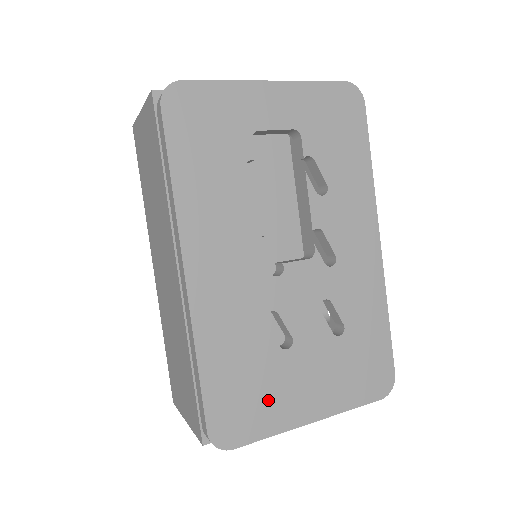
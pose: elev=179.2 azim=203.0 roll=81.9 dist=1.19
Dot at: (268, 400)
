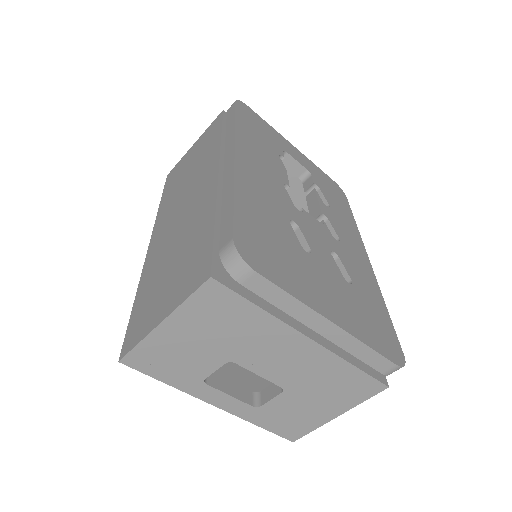
Dot at: (291, 268)
